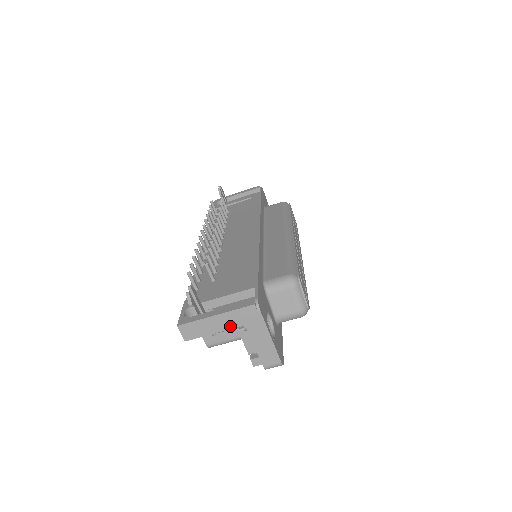
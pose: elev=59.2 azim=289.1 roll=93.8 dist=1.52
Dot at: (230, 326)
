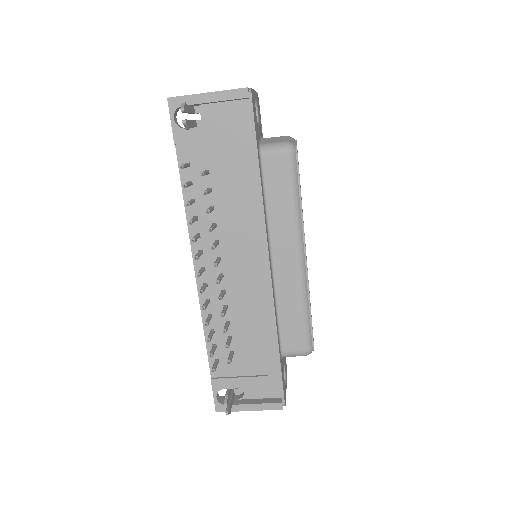
Dot at: occluded
